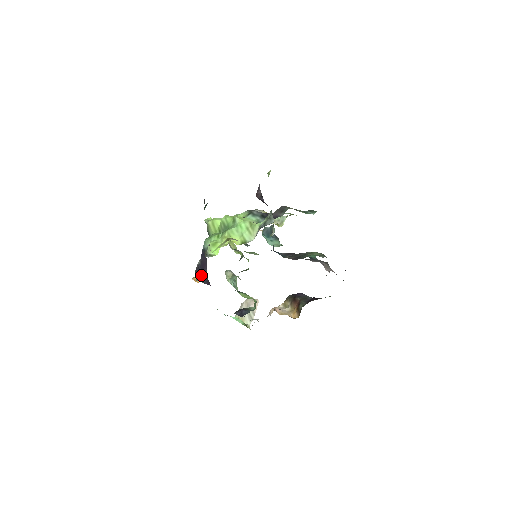
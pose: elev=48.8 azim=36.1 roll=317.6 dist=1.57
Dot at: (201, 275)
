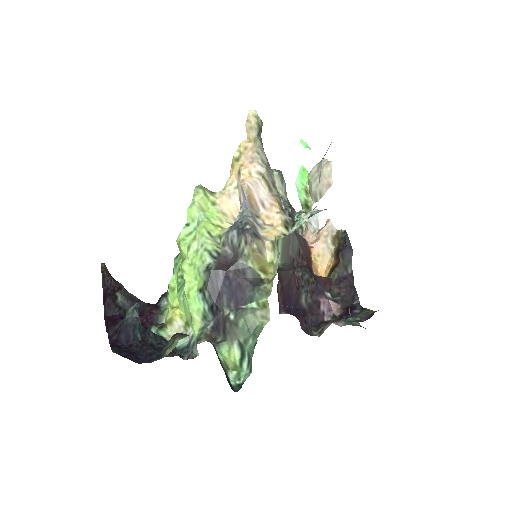
Dot at: occluded
